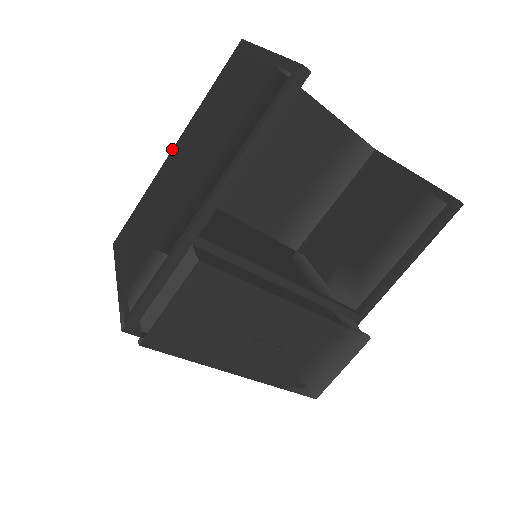
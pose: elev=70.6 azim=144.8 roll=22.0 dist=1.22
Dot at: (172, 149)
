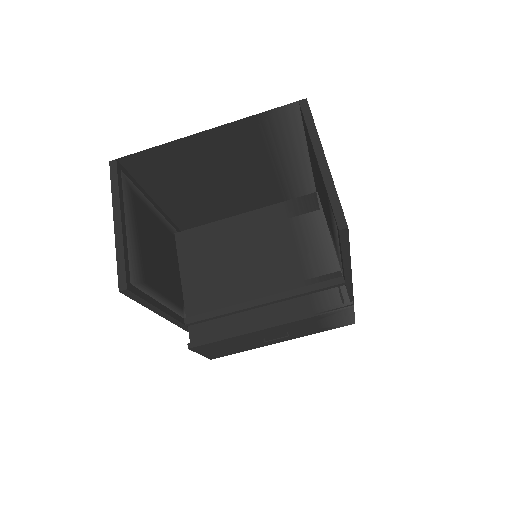
Dot at: occluded
